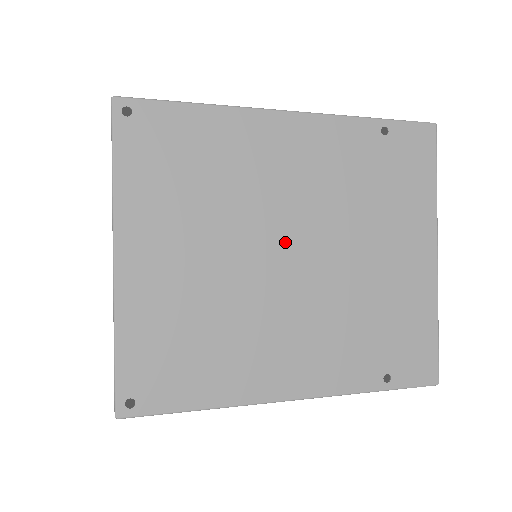
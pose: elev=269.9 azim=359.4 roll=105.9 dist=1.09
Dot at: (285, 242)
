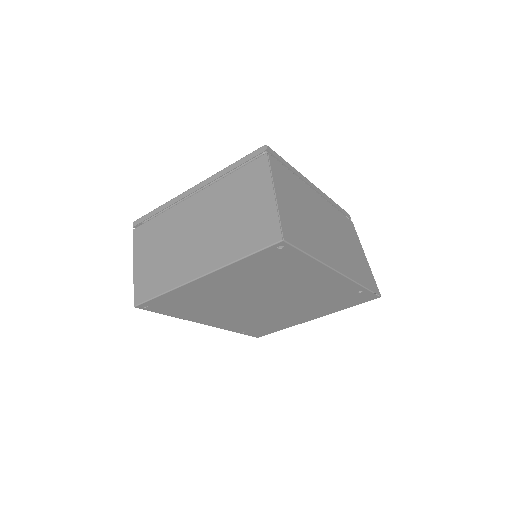
Dot at: (271, 298)
